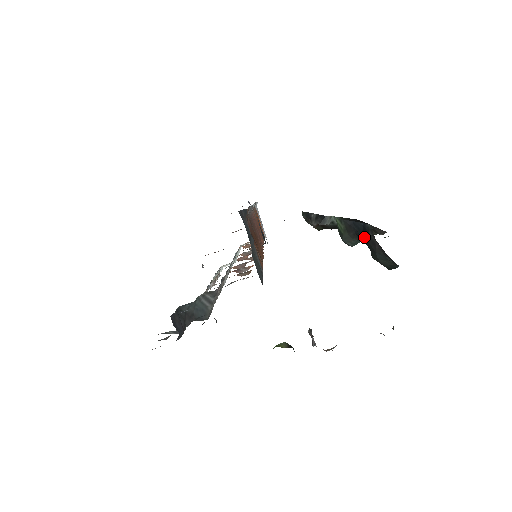
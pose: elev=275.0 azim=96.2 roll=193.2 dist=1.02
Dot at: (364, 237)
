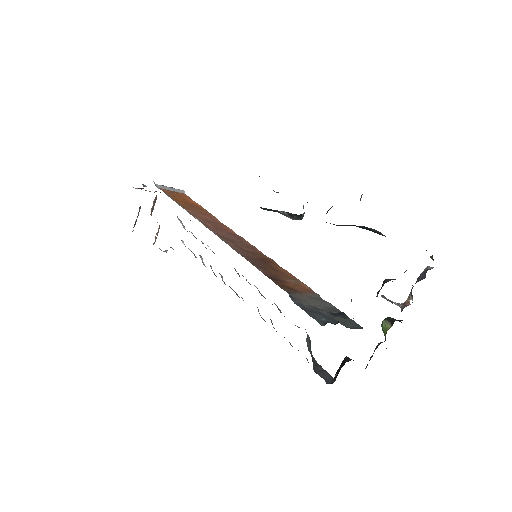
Dot at: occluded
